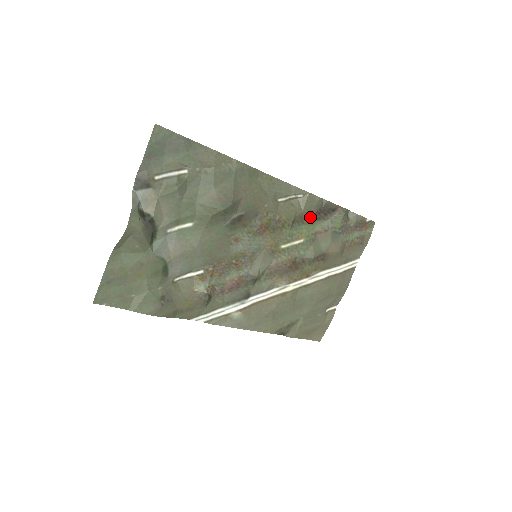
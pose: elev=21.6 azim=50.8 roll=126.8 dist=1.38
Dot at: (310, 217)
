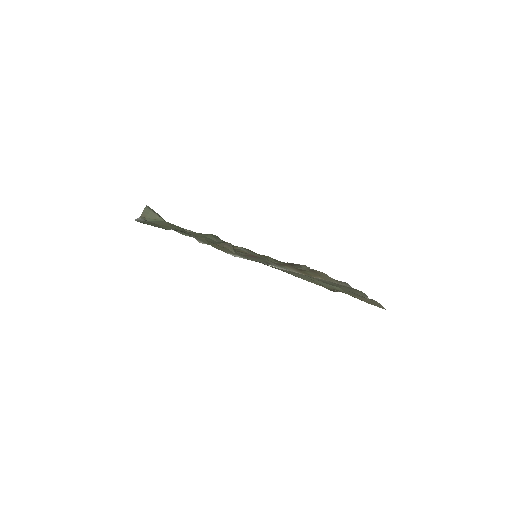
Dot at: (283, 263)
